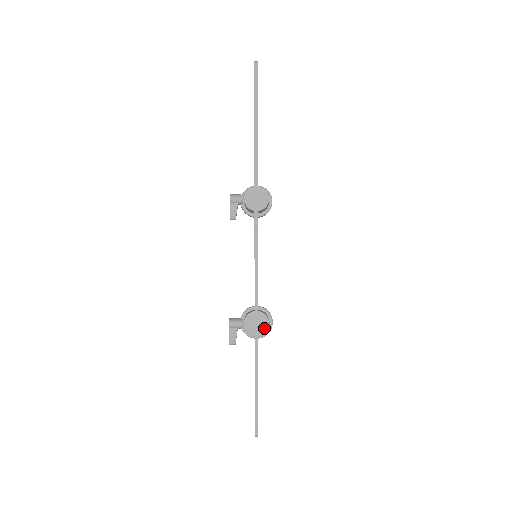
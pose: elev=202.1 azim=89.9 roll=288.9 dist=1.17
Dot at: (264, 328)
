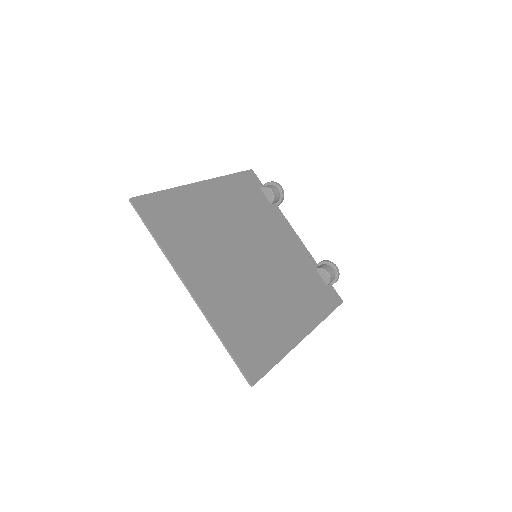
Dot at: (327, 278)
